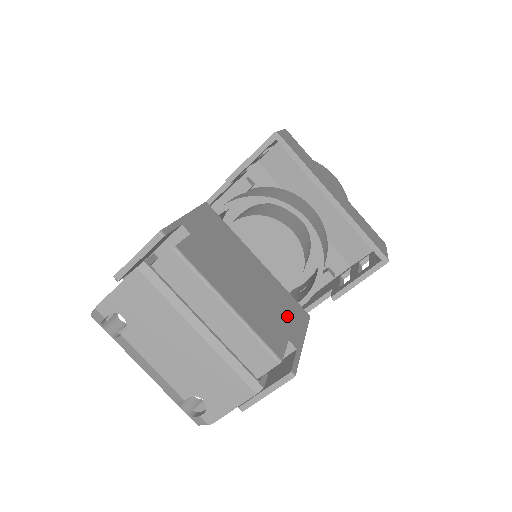
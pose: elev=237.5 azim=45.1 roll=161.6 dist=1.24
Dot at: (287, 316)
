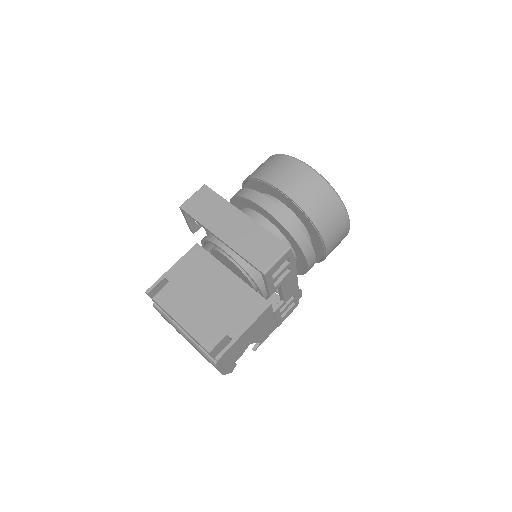
Dot at: (238, 314)
